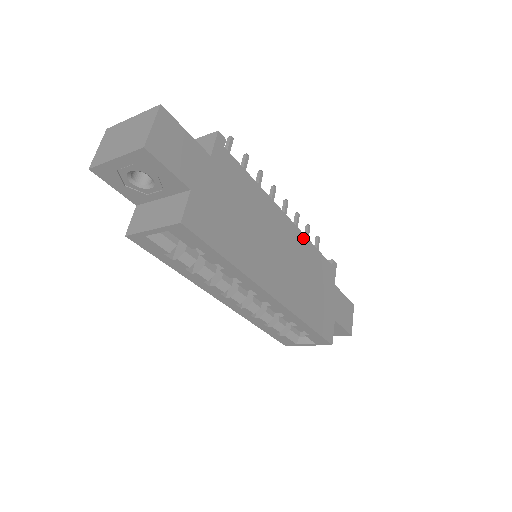
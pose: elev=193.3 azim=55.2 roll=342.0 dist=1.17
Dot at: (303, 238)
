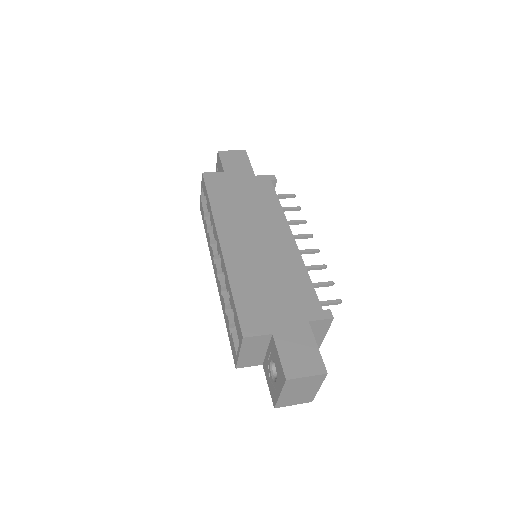
Dot at: (299, 260)
